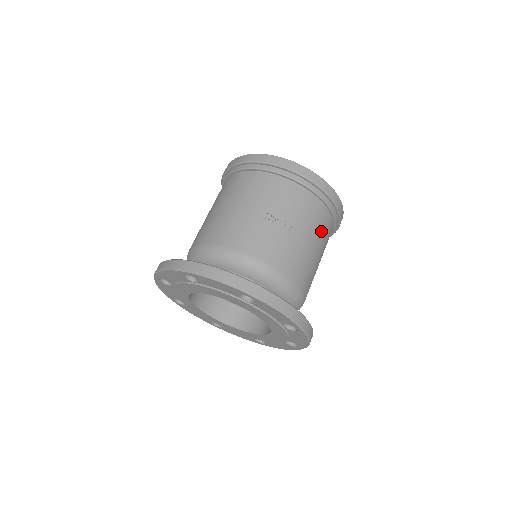
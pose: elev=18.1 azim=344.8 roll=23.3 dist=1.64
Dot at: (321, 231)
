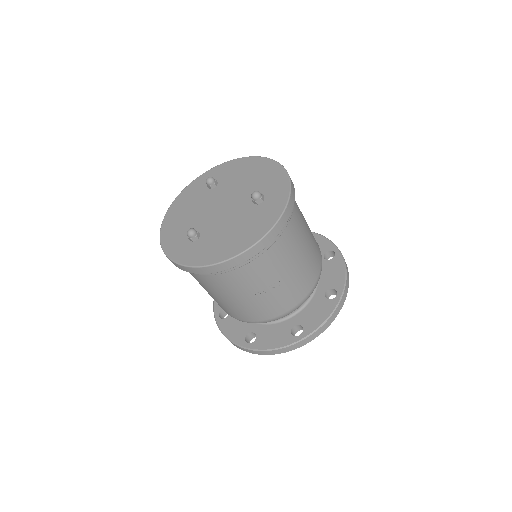
Dot at: (294, 242)
